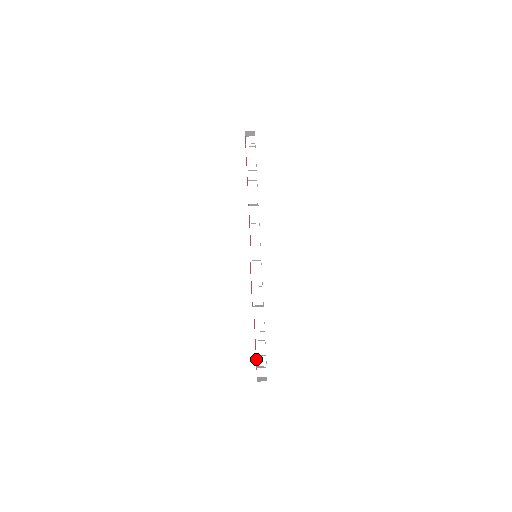
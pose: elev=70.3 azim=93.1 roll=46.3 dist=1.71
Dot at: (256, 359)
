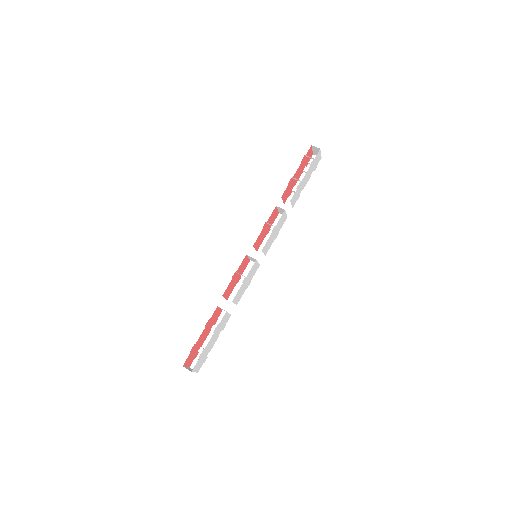
Dot at: (199, 349)
